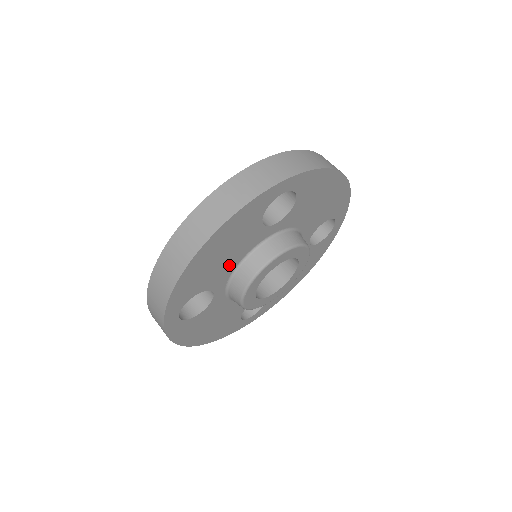
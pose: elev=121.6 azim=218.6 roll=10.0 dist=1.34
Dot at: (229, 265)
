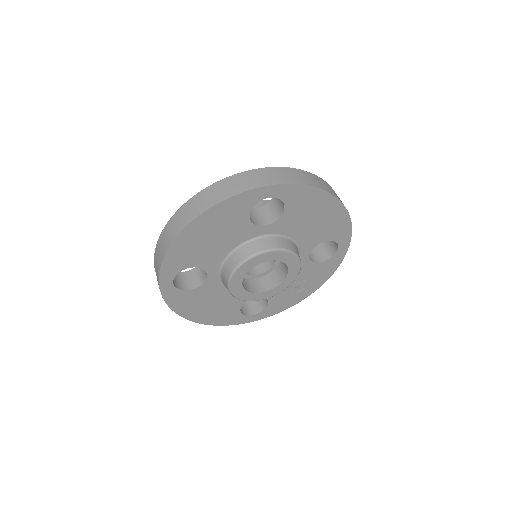
Dot at: (220, 250)
